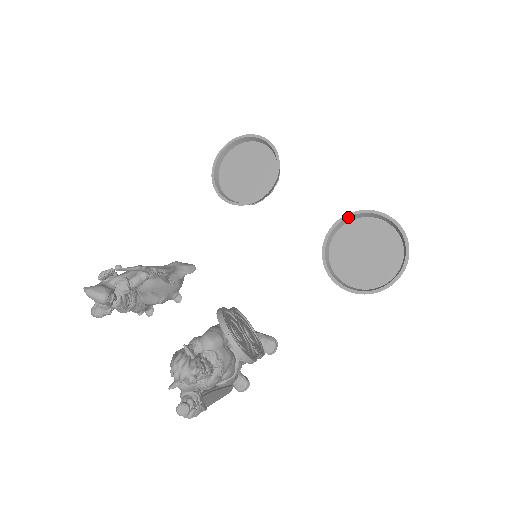
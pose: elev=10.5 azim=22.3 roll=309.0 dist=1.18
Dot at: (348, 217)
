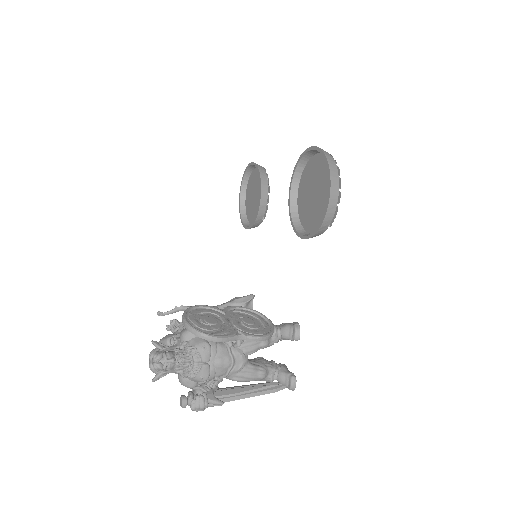
Dot at: (294, 174)
